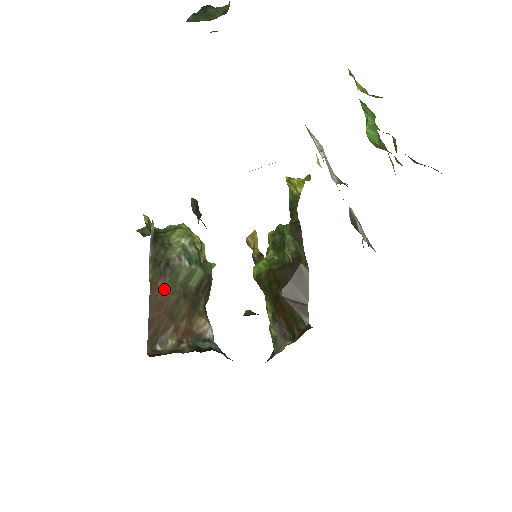
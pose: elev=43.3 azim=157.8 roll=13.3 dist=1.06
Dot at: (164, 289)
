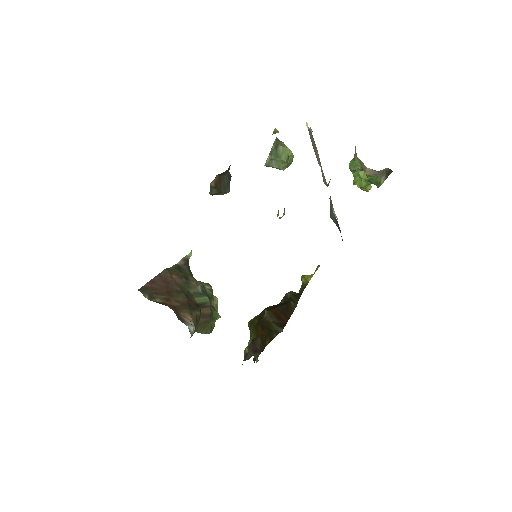
Dot at: (175, 281)
